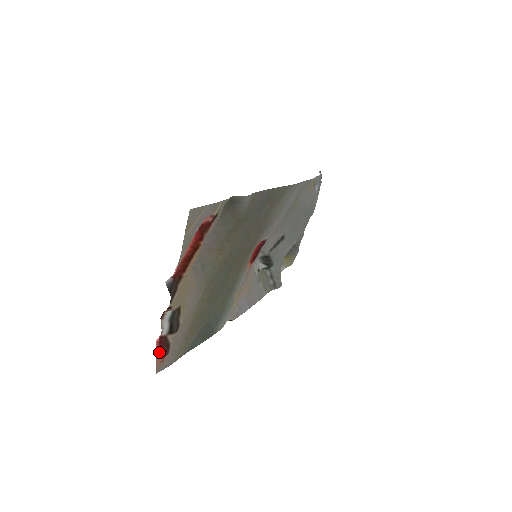
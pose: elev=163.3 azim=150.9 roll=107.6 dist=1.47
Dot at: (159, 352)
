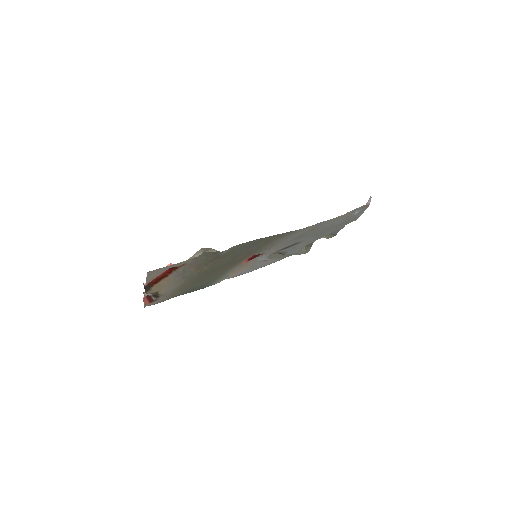
Dot at: (147, 300)
